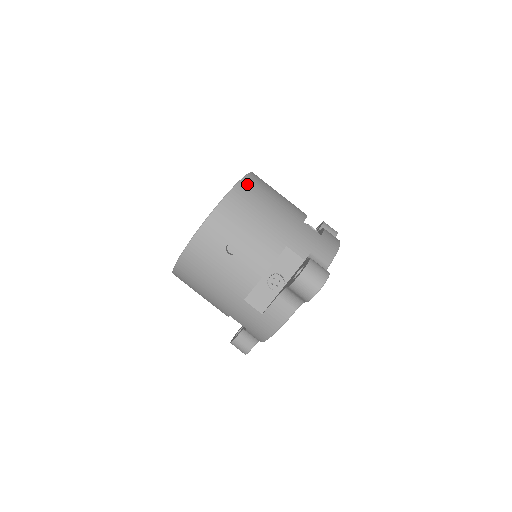
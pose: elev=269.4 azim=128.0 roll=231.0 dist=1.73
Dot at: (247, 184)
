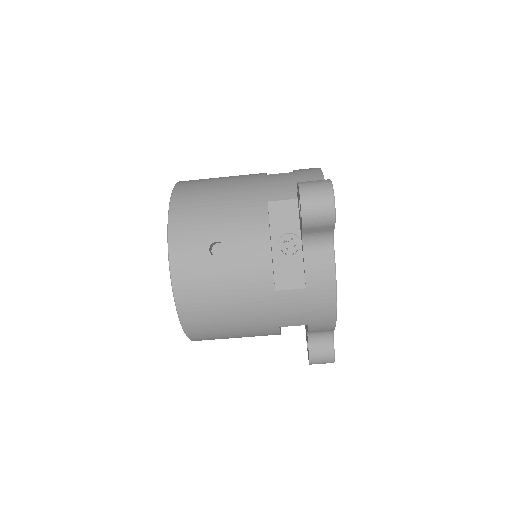
Dot at: (183, 187)
